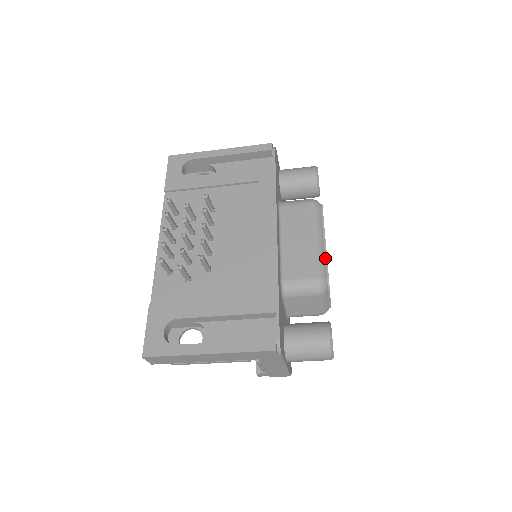
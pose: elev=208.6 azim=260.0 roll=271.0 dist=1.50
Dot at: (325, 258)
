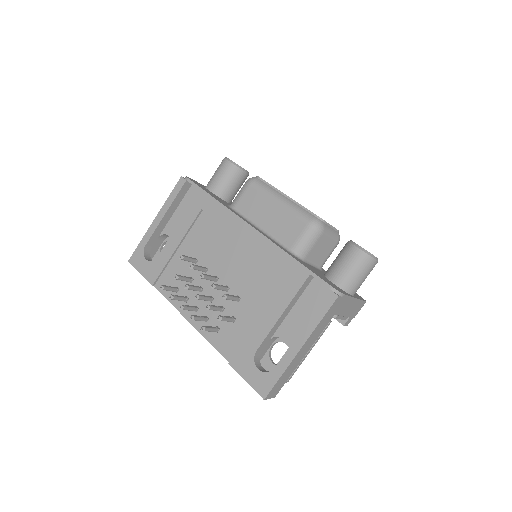
Dot at: (299, 206)
